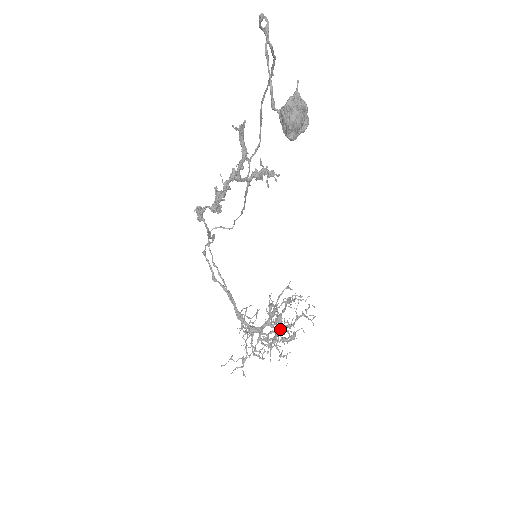
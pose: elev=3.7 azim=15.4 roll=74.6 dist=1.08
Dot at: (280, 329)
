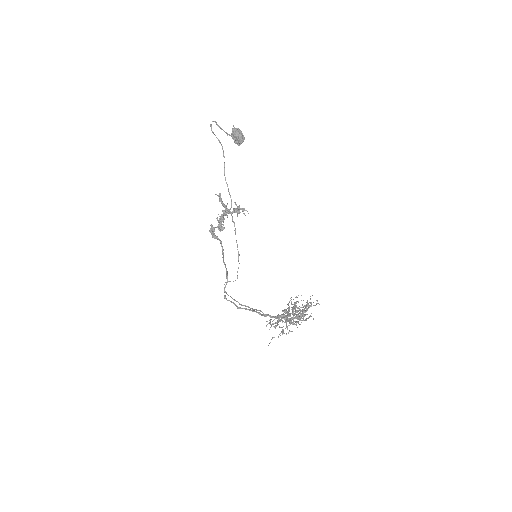
Dot at: (299, 316)
